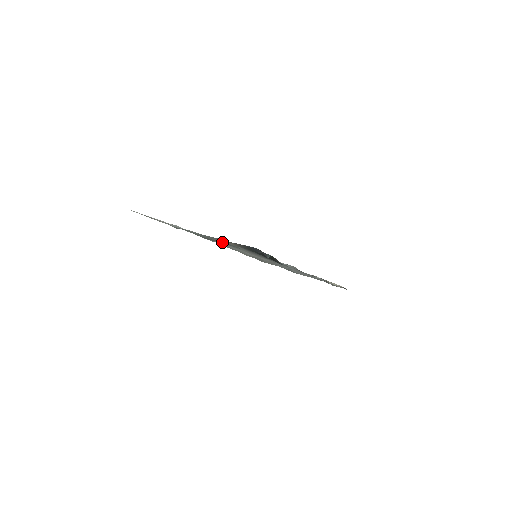
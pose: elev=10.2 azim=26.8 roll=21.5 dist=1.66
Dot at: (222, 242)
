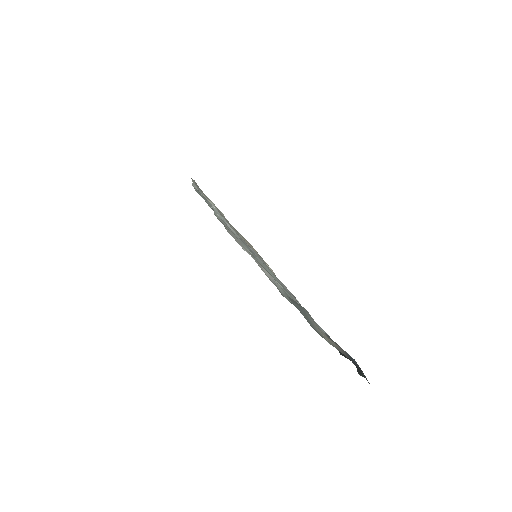
Dot at: occluded
